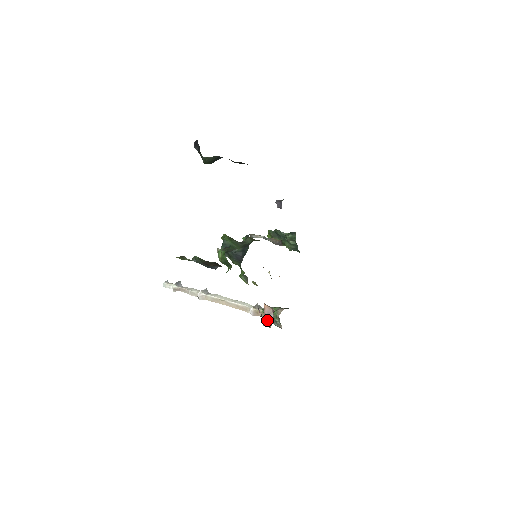
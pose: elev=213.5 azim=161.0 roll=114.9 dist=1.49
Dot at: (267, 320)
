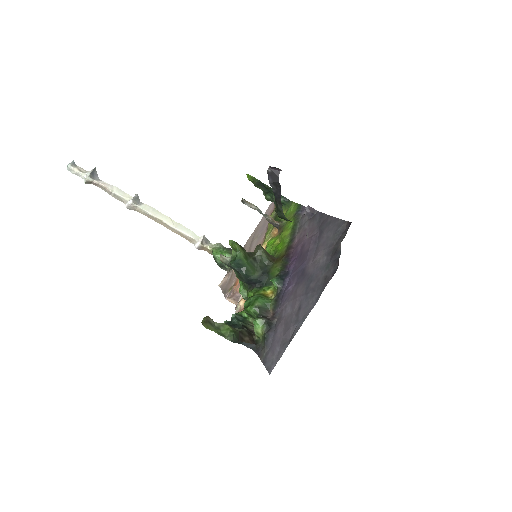
Dot at: (234, 298)
